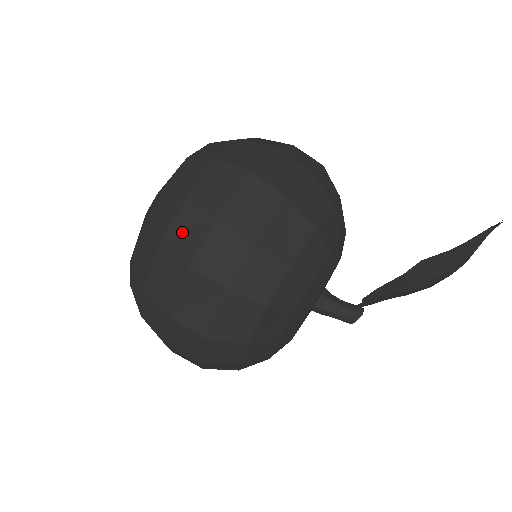
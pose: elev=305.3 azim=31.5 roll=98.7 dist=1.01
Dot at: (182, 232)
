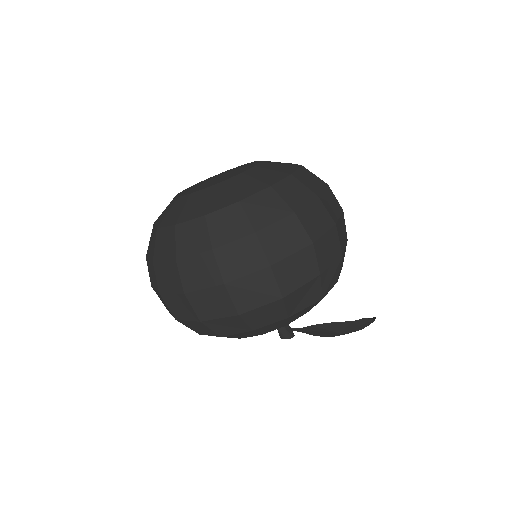
Dot at: (312, 216)
